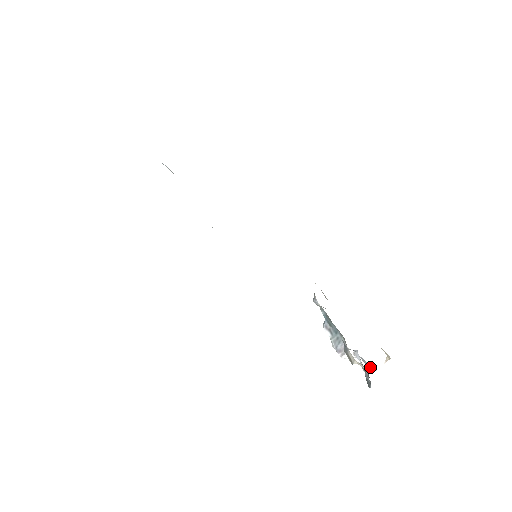
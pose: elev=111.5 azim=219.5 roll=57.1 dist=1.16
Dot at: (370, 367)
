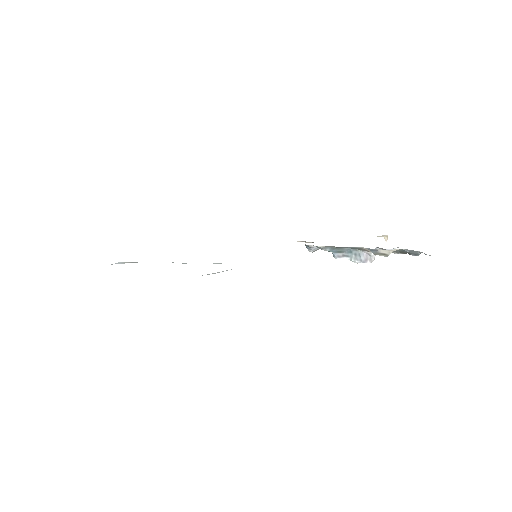
Dot at: occluded
